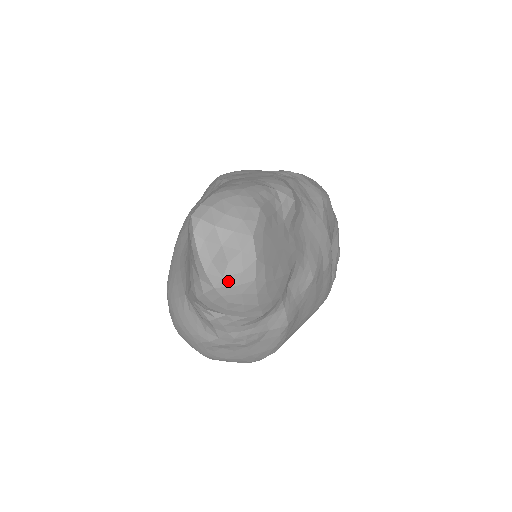
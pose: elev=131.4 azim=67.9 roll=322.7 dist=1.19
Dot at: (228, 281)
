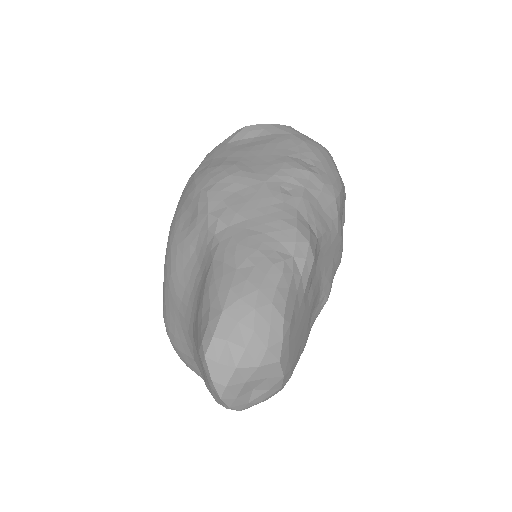
Dot at: (254, 402)
